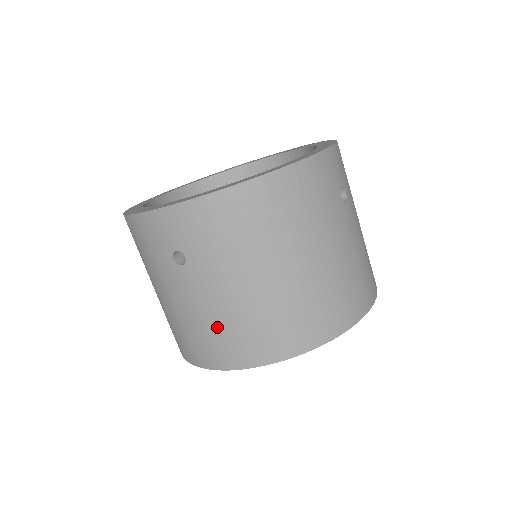
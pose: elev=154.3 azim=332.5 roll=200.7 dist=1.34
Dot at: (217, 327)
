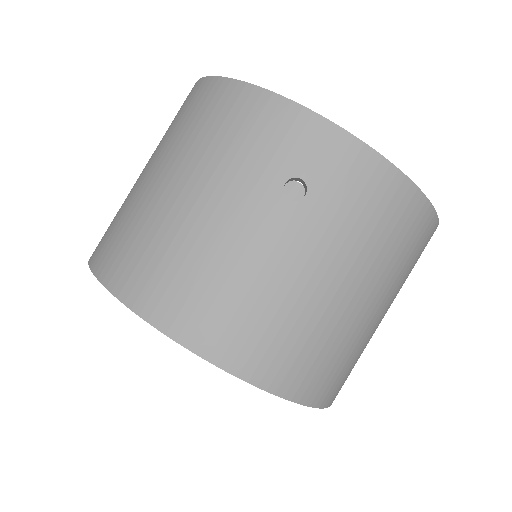
Dot at: (252, 299)
